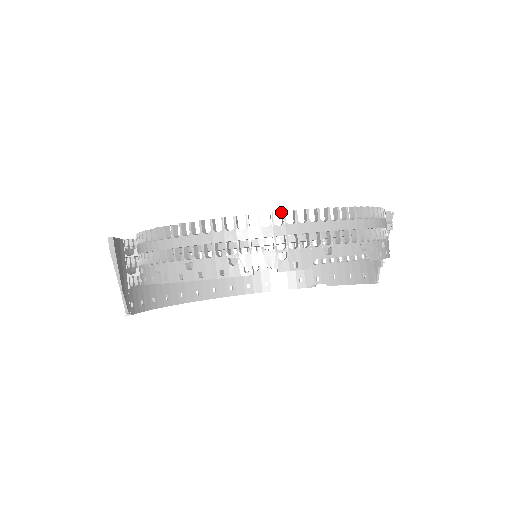
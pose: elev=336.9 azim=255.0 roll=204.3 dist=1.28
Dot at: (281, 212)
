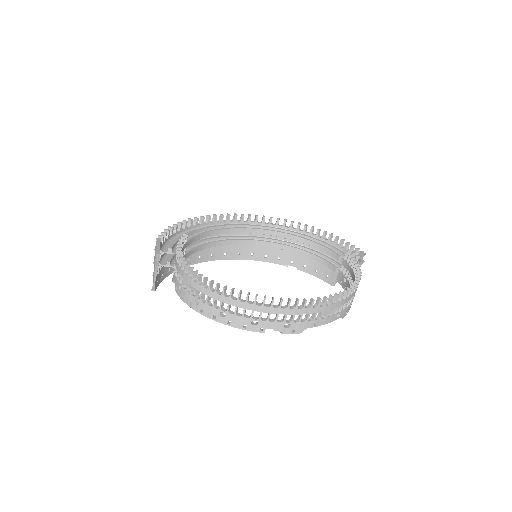
Dot at: (296, 298)
